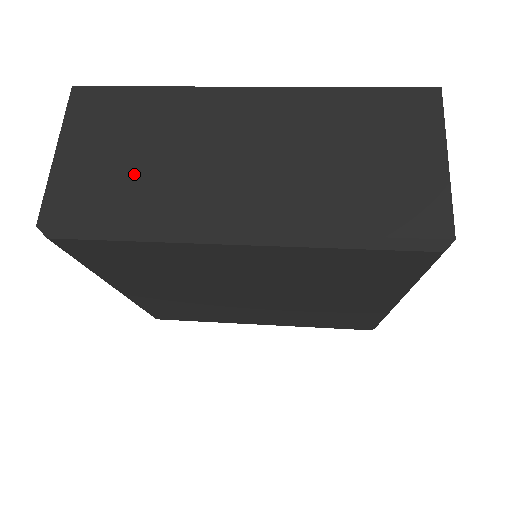
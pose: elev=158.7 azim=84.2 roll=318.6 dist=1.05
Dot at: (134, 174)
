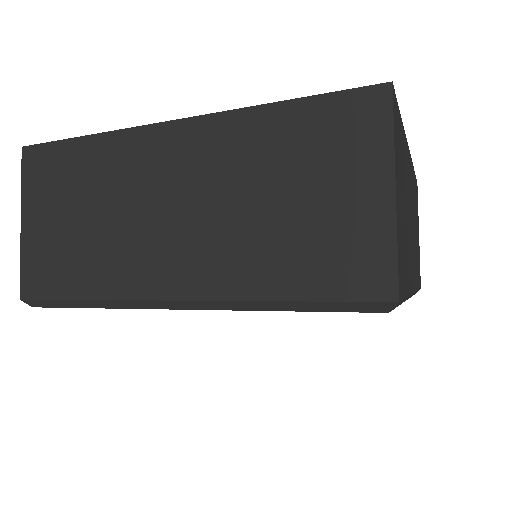
Dot at: (83, 241)
